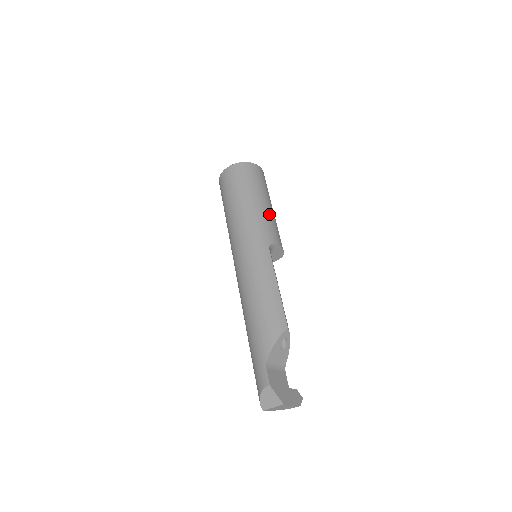
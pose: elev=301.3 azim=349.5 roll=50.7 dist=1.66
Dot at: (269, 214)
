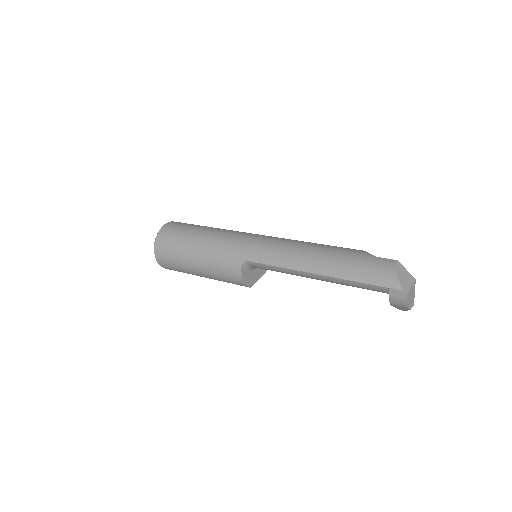
Dot at: occluded
